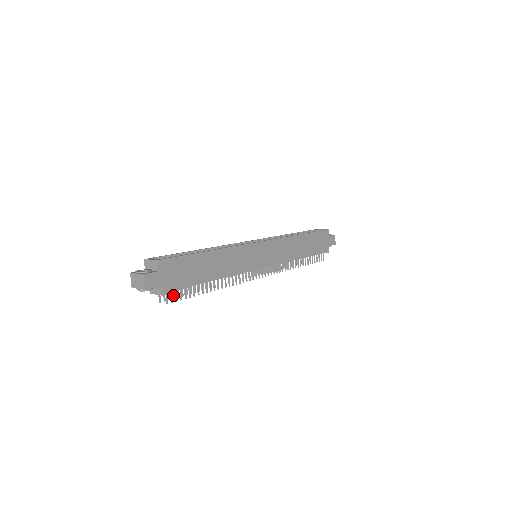
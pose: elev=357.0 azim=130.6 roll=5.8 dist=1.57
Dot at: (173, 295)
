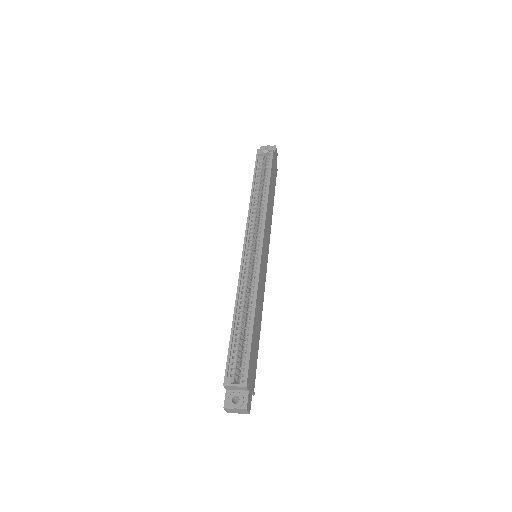
Dot at: occluded
